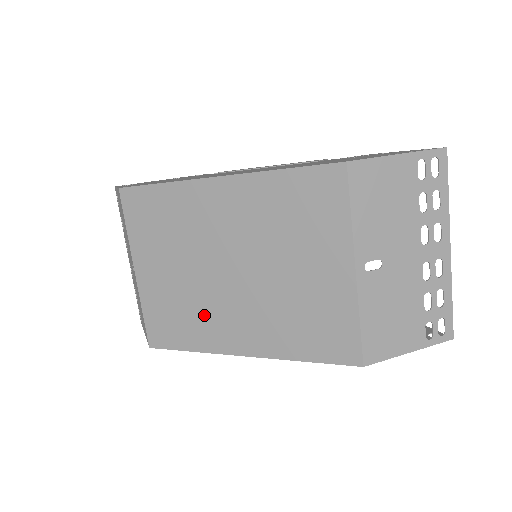
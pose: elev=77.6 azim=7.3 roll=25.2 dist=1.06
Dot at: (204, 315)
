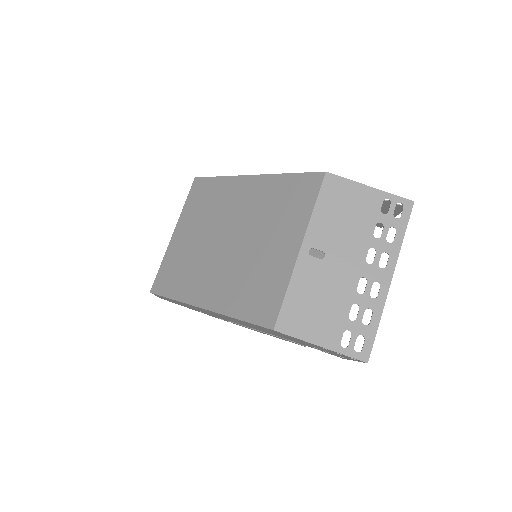
Dot at: (195, 271)
